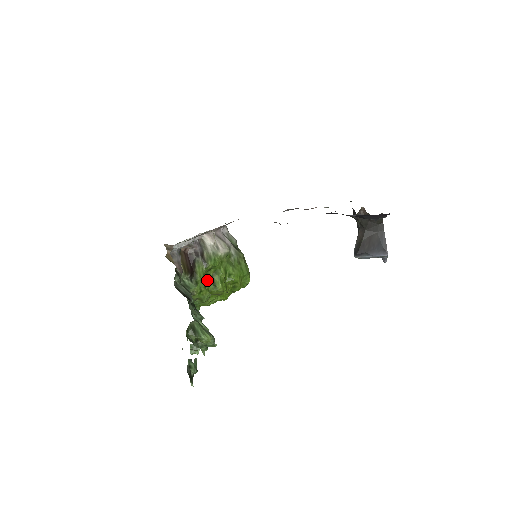
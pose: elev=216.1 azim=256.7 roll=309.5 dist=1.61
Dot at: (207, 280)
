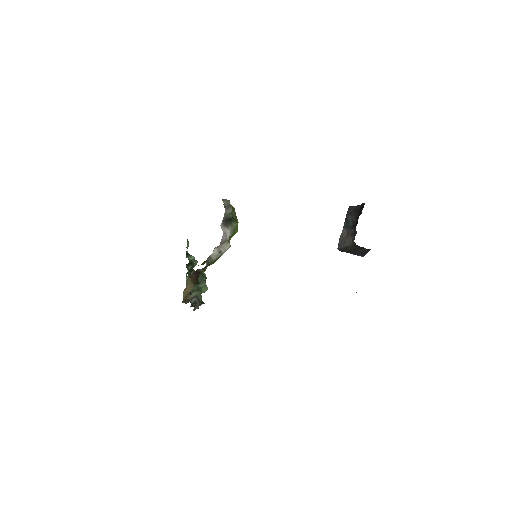
Dot at: occluded
